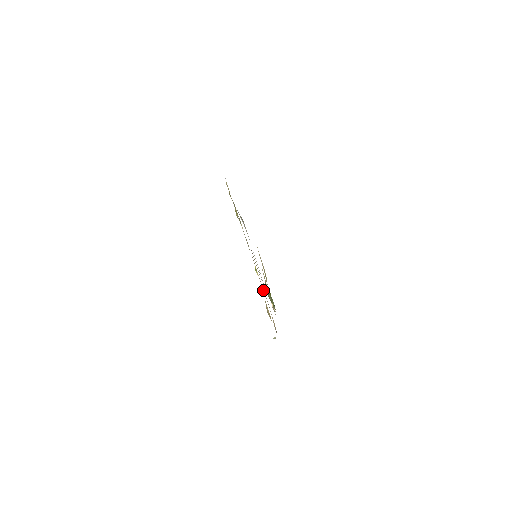
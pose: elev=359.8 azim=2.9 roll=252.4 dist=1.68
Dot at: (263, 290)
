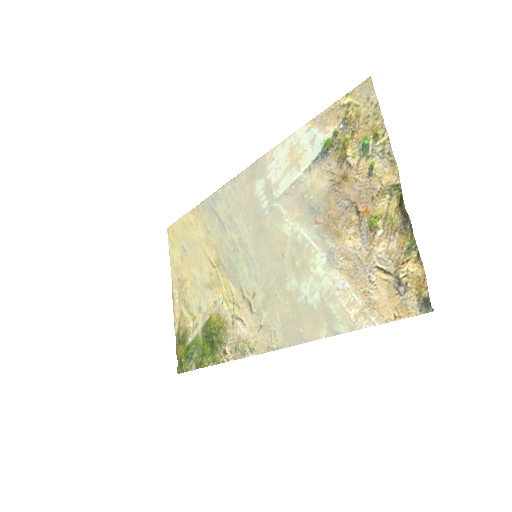
Dot at: (378, 252)
